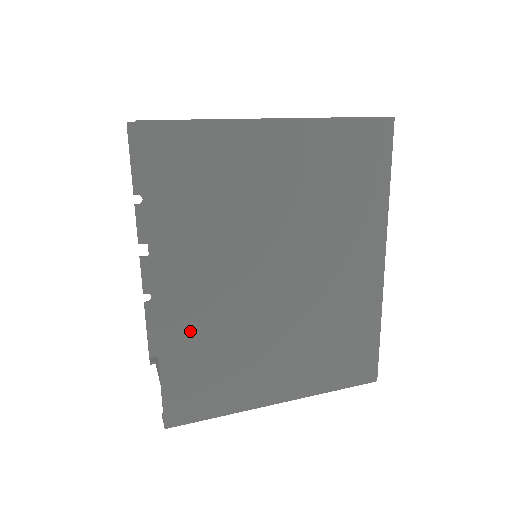
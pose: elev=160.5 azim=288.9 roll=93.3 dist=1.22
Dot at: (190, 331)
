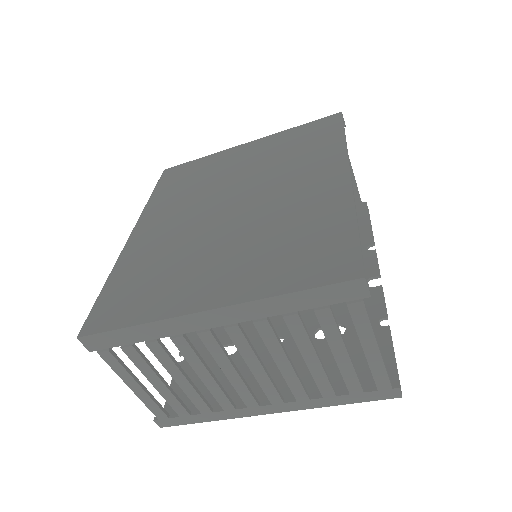
Dot at: (143, 254)
